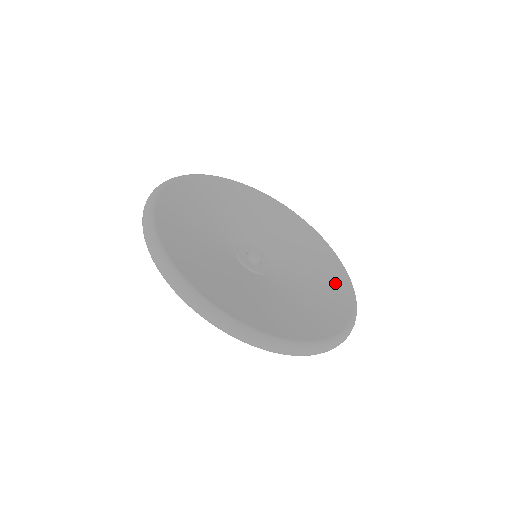
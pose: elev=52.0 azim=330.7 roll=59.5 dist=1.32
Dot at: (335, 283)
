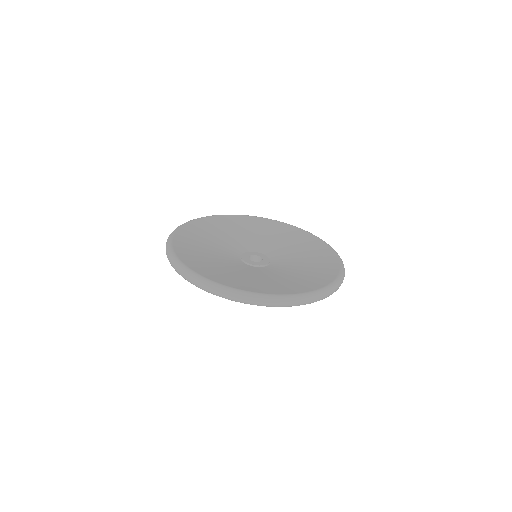
Dot at: (324, 269)
